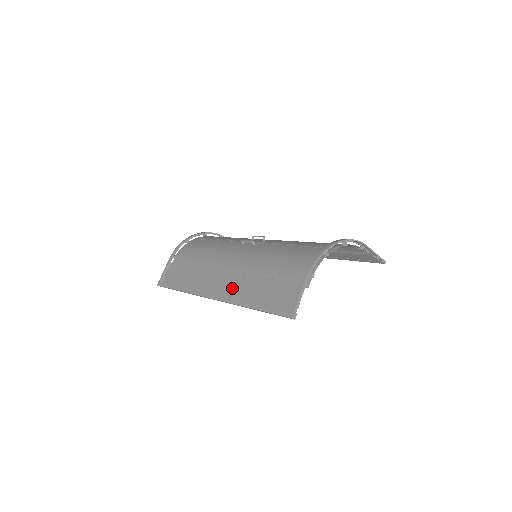
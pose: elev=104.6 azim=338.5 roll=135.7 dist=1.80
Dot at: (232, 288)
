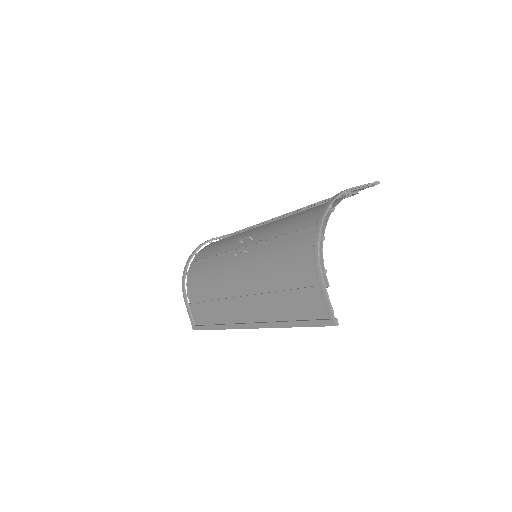
Dot at: (259, 312)
